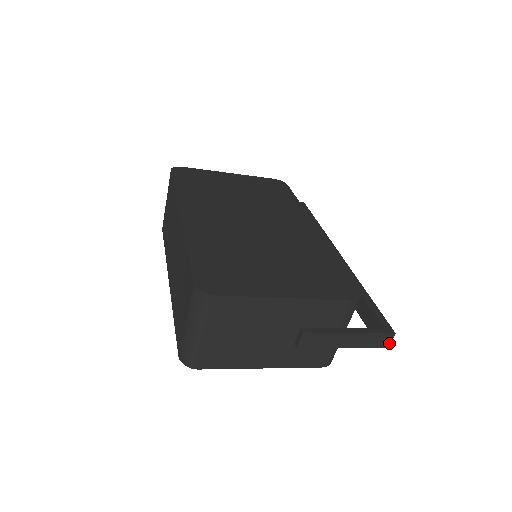
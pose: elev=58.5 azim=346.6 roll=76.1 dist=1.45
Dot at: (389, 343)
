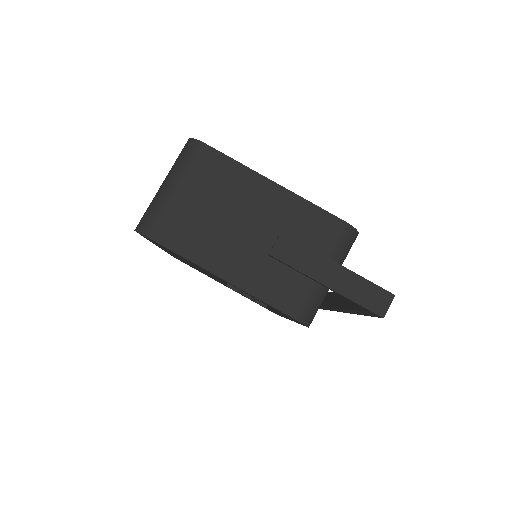
Dot at: (385, 309)
